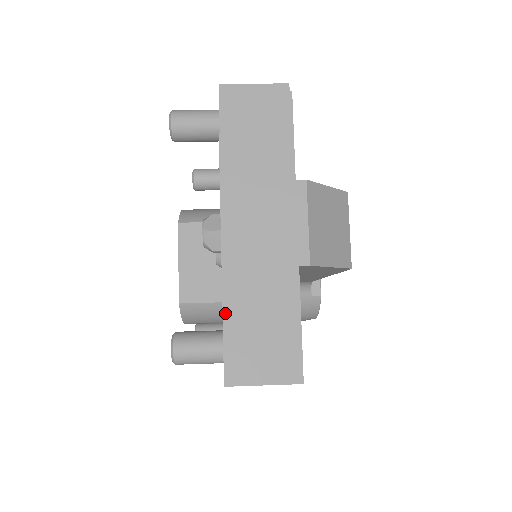
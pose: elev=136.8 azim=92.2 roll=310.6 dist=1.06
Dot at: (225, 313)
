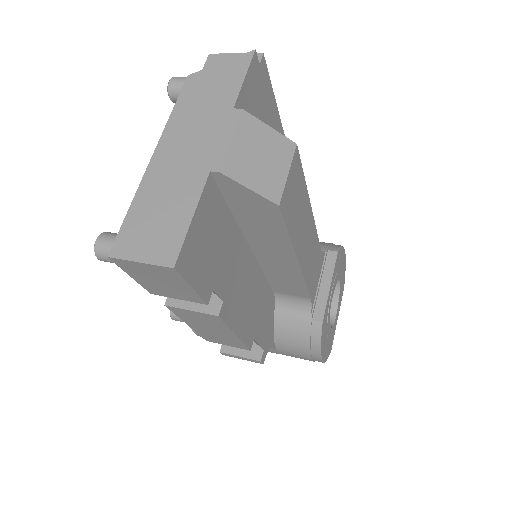
Dot at: (135, 199)
